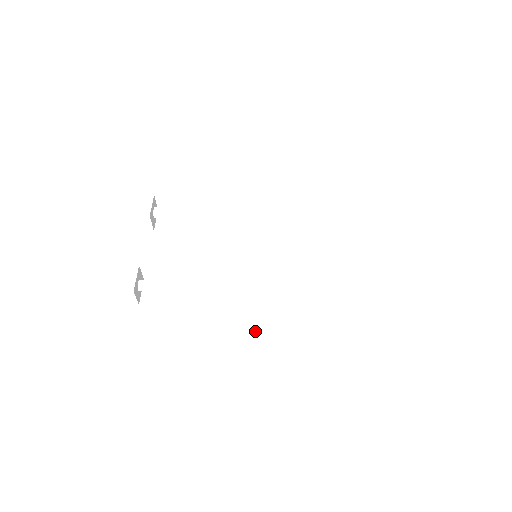
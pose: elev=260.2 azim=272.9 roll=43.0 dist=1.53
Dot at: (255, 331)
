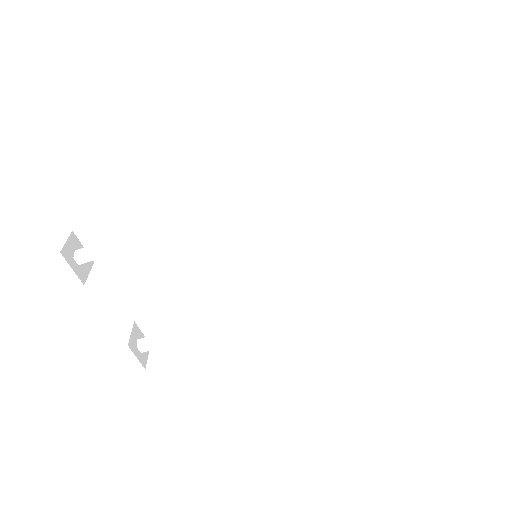
Dot at: occluded
